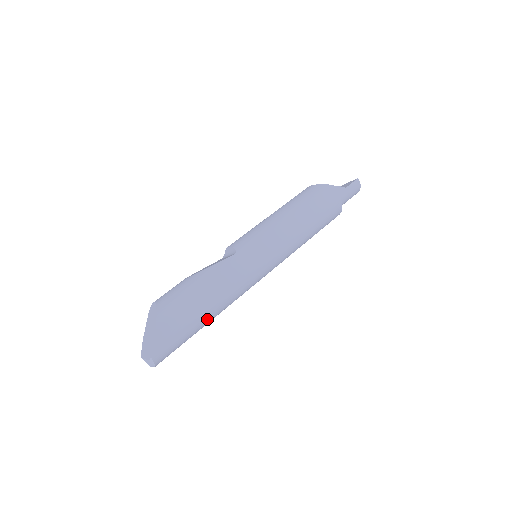
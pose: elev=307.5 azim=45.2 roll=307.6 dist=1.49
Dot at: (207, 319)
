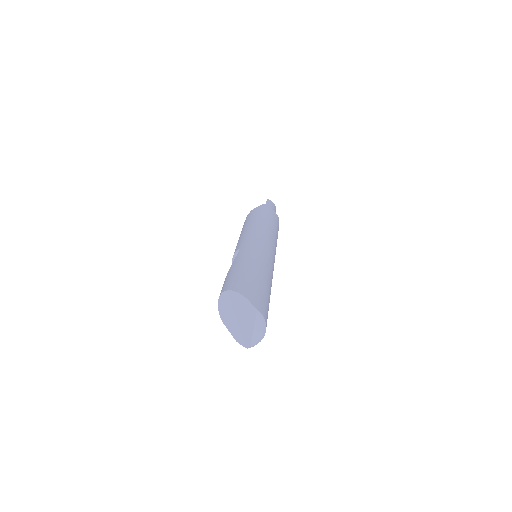
Dot at: (266, 281)
